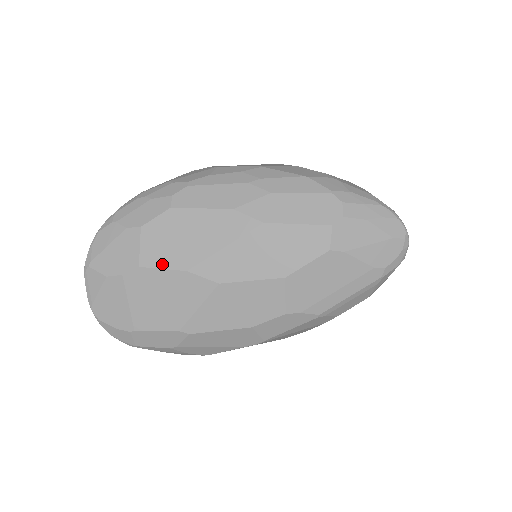
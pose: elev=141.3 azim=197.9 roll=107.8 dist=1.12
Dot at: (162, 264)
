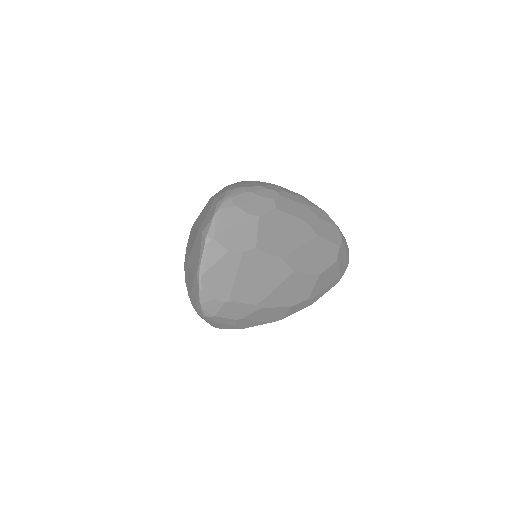
Dot at: (269, 250)
